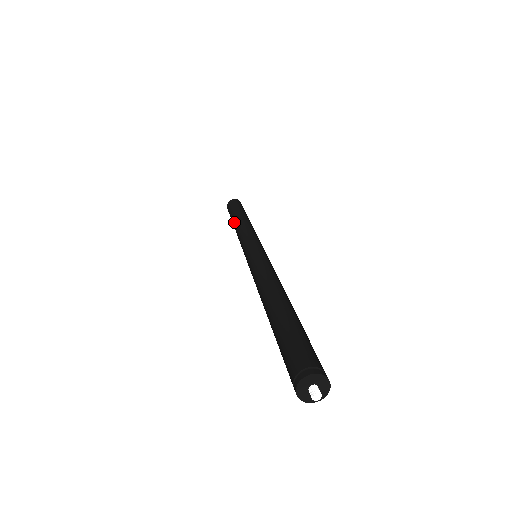
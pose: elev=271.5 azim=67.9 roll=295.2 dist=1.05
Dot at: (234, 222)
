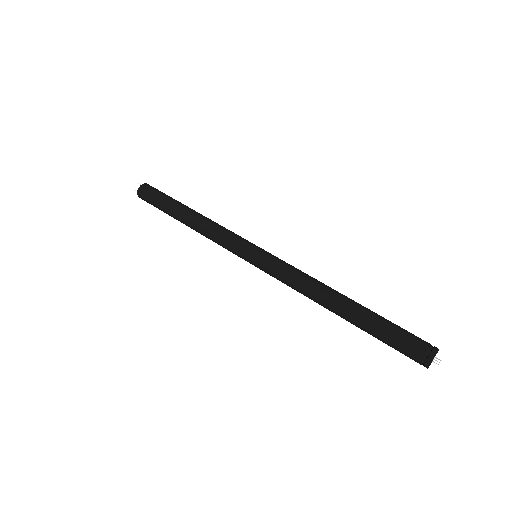
Dot at: (183, 221)
